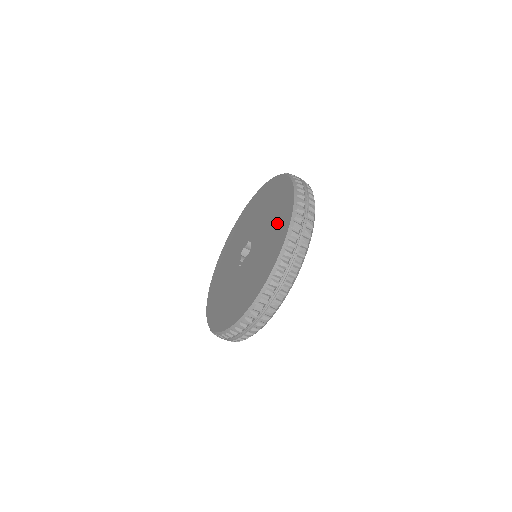
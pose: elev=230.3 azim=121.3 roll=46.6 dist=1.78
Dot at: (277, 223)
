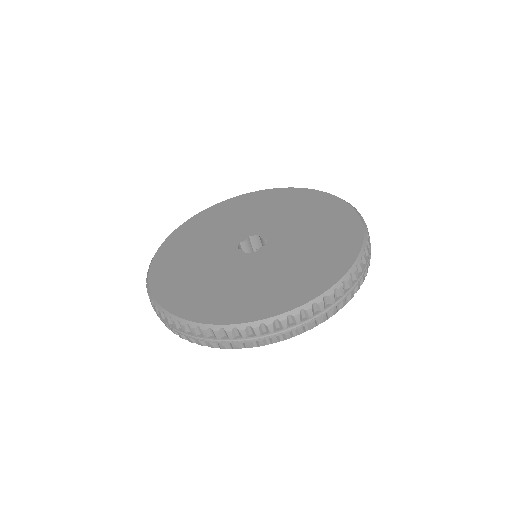
Dot at: (321, 215)
